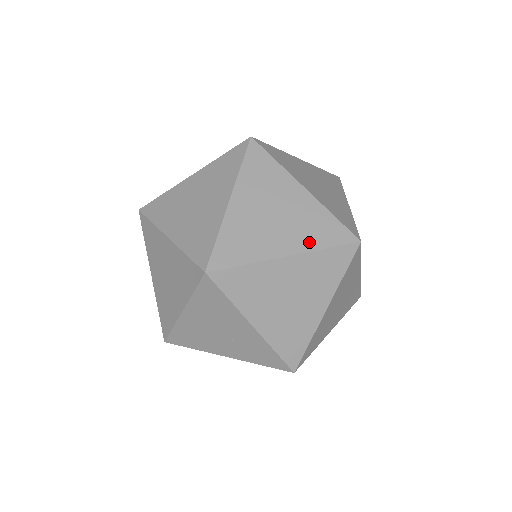
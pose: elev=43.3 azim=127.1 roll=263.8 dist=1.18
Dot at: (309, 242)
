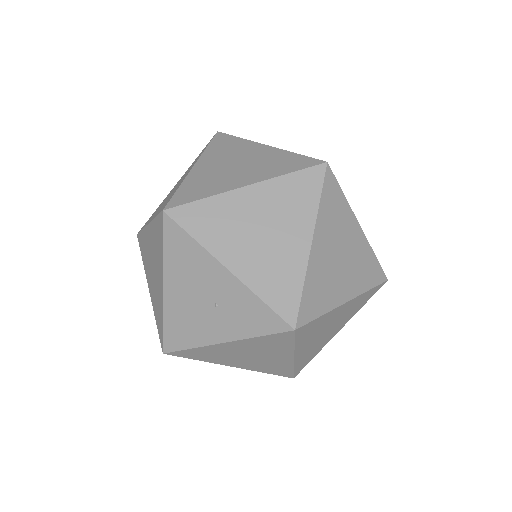
Dot at: (271, 173)
